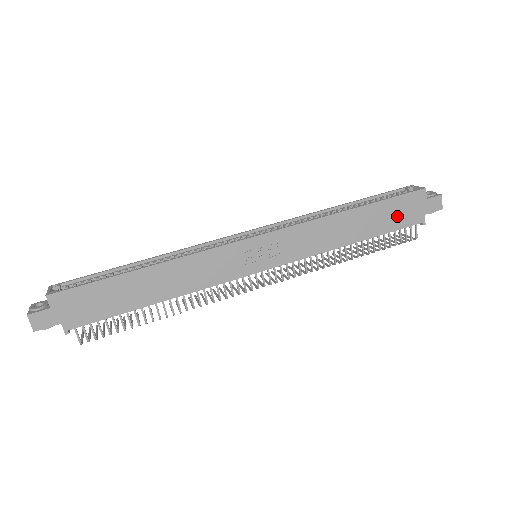
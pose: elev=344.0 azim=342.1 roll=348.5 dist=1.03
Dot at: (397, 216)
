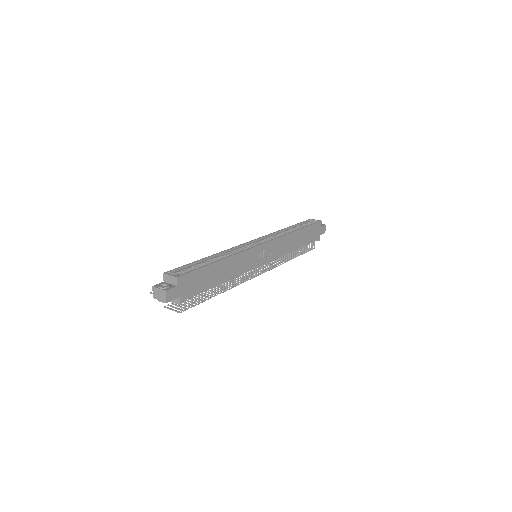
Dot at: (311, 235)
